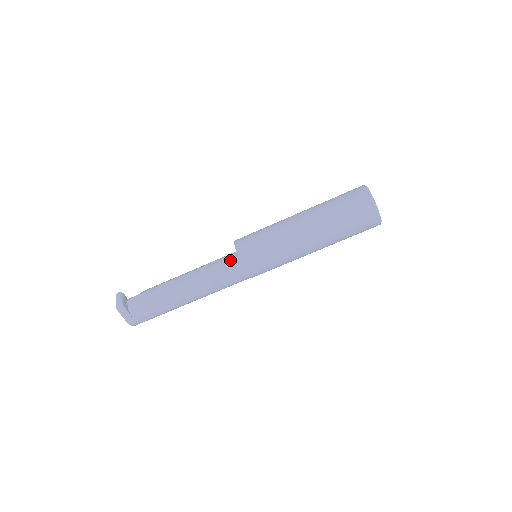
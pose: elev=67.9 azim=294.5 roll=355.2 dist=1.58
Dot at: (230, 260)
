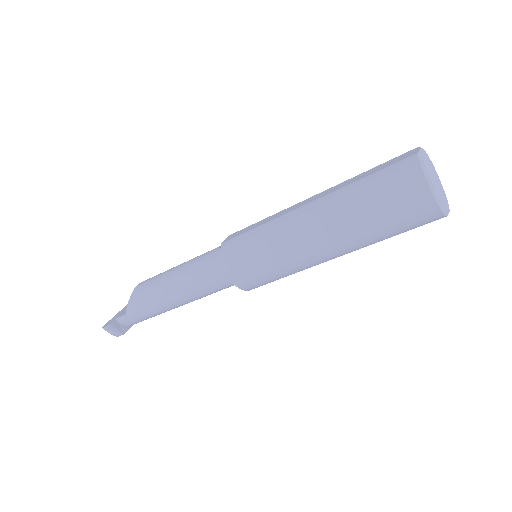
Dot at: (229, 282)
